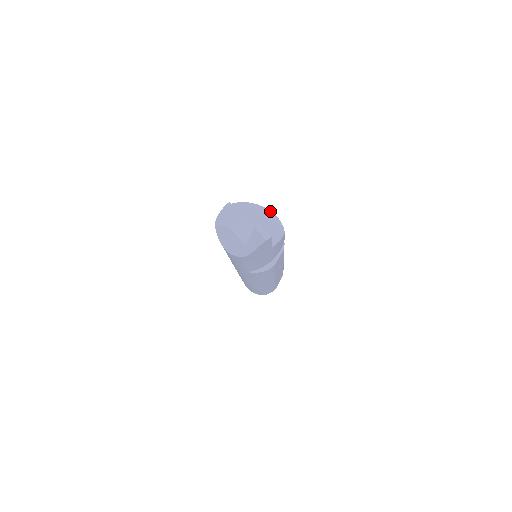
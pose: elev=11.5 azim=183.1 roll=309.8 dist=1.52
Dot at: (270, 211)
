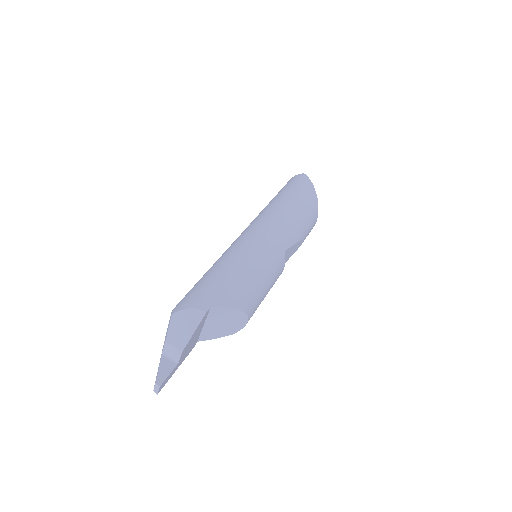
Dot at: (248, 318)
